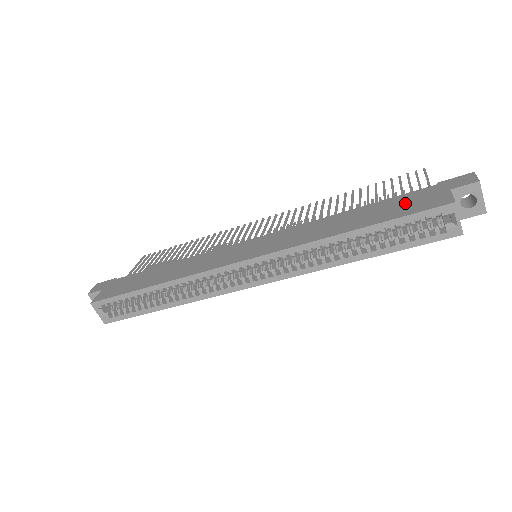
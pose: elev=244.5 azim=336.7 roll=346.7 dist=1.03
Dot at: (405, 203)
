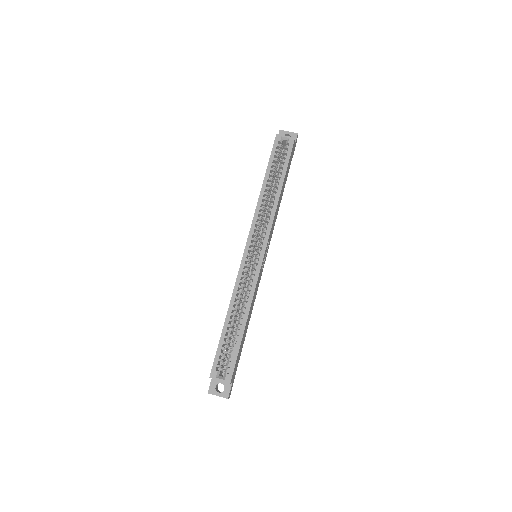
Dot at: occluded
